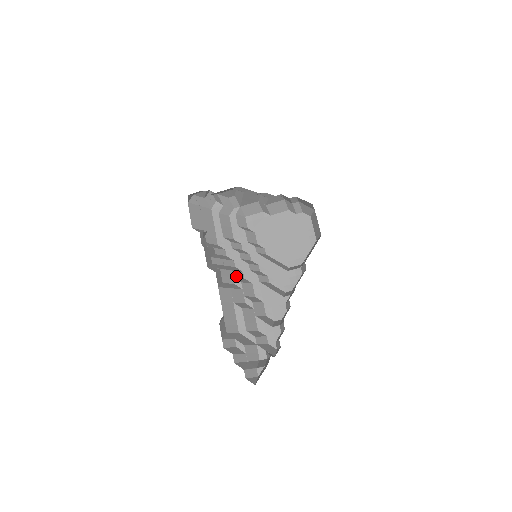
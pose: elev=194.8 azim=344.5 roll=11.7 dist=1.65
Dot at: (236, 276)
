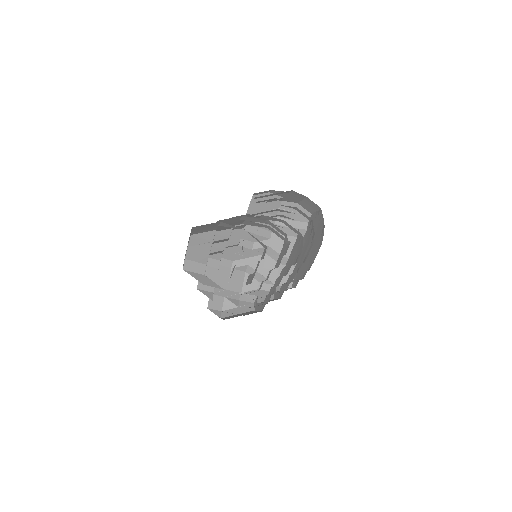
Dot at: occluded
